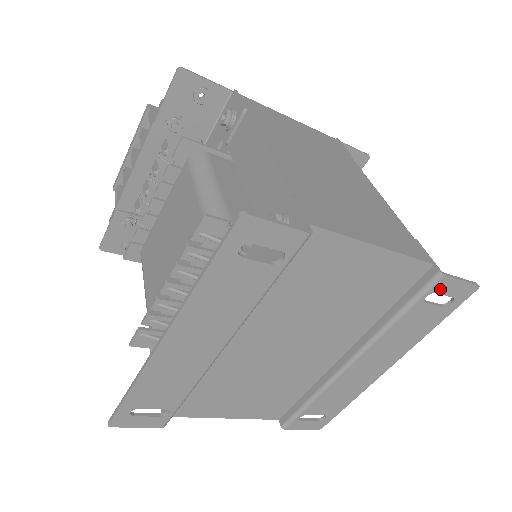
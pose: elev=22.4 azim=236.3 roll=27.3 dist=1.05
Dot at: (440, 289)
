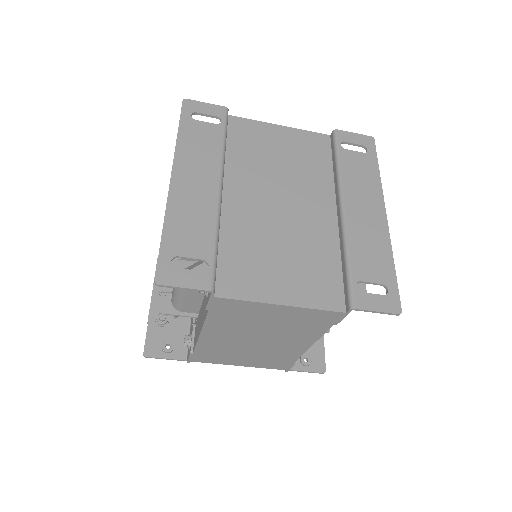
Dot at: (345, 139)
